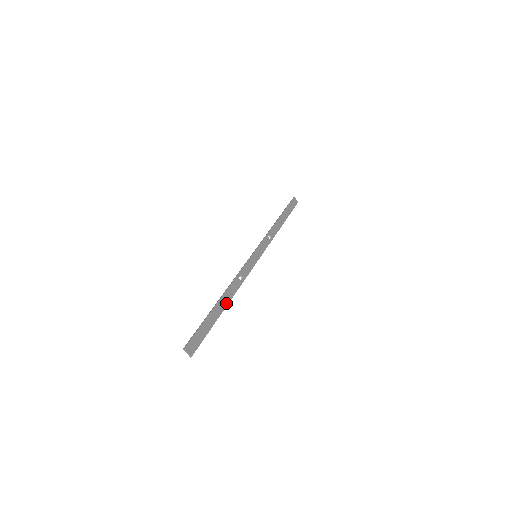
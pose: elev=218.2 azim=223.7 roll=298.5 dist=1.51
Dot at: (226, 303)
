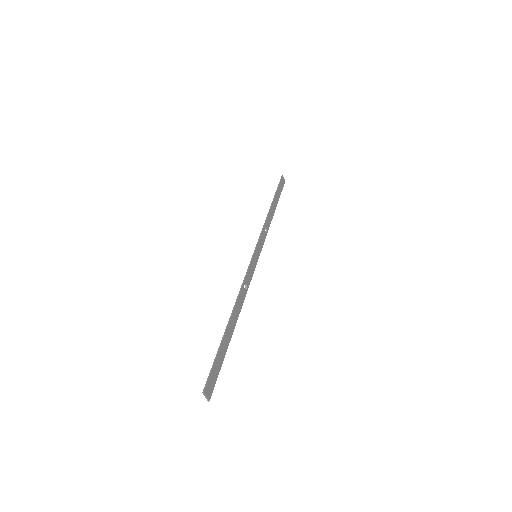
Dot at: (235, 323)
